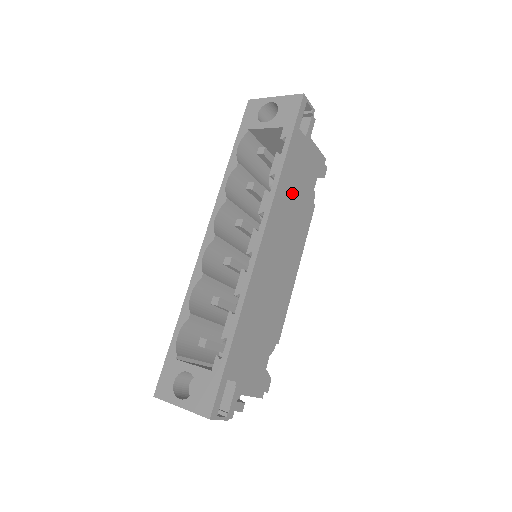
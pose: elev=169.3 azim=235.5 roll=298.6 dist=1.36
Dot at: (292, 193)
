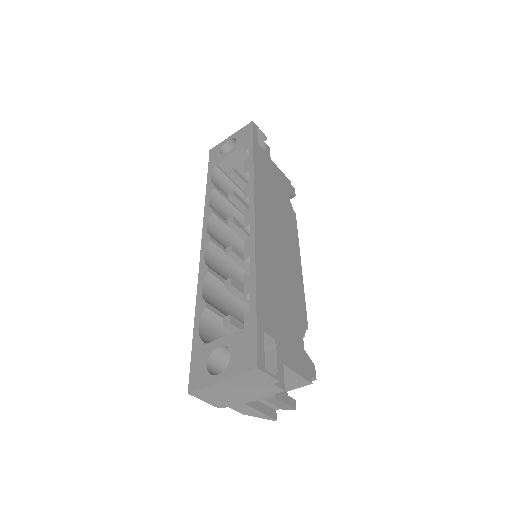
Dot at: (270, 193)
